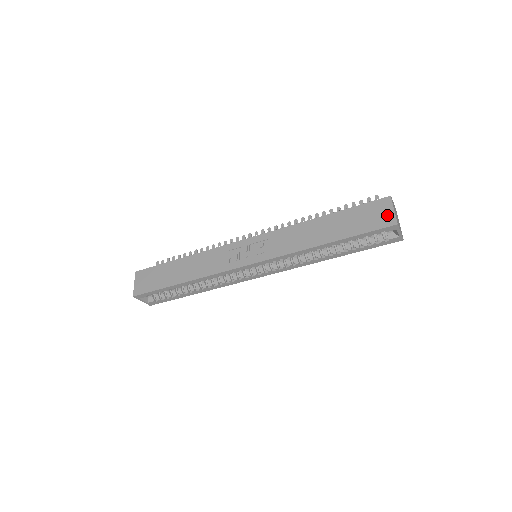
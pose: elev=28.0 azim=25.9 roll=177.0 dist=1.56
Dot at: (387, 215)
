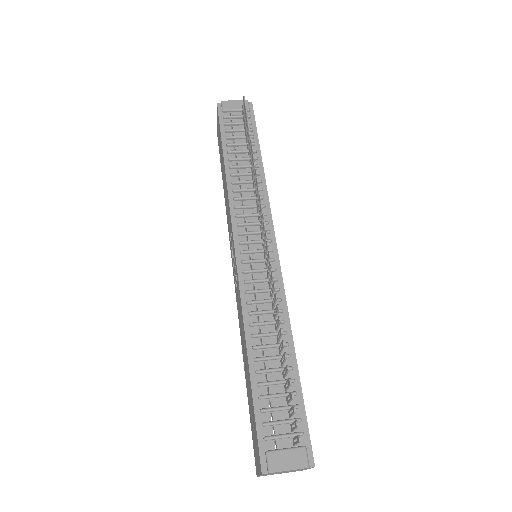
Dot at: (256, 463)
